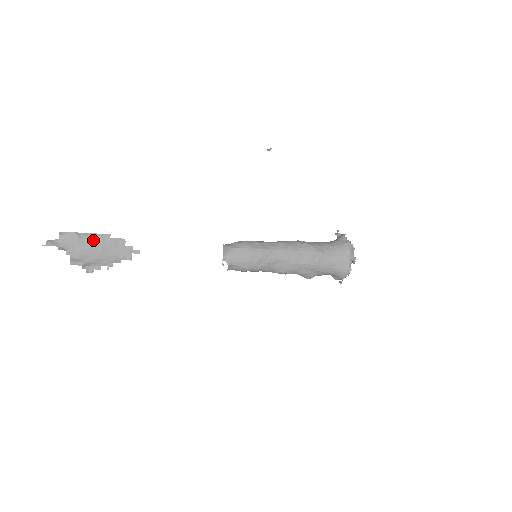
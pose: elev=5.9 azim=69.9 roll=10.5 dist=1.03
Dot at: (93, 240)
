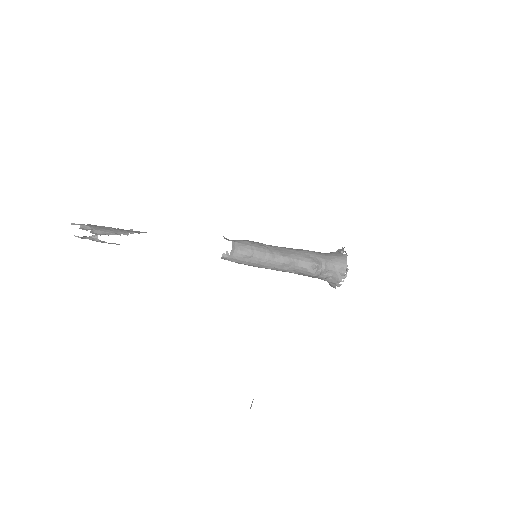
Dot at: occluded
